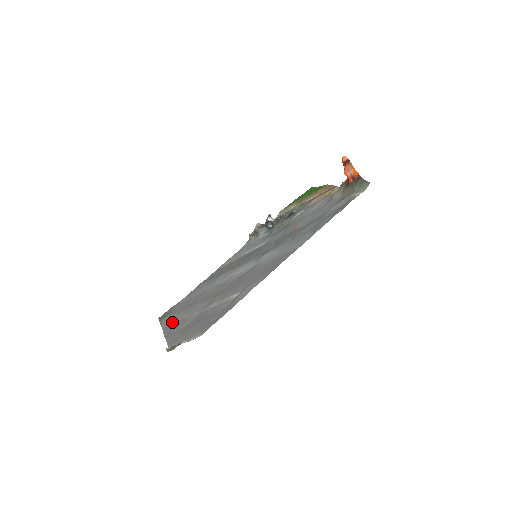
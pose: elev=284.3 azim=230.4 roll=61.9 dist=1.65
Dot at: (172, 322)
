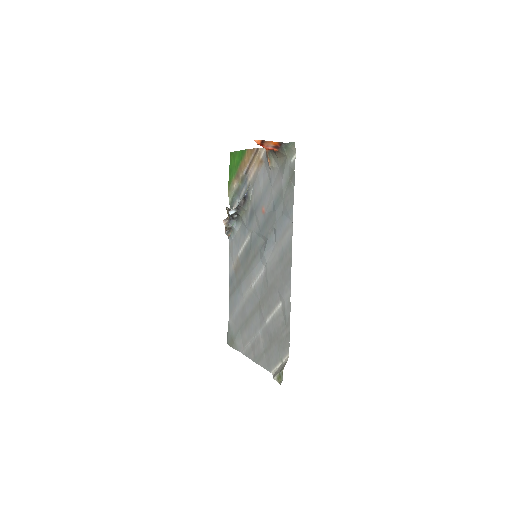
Dot at: (245, 345)
